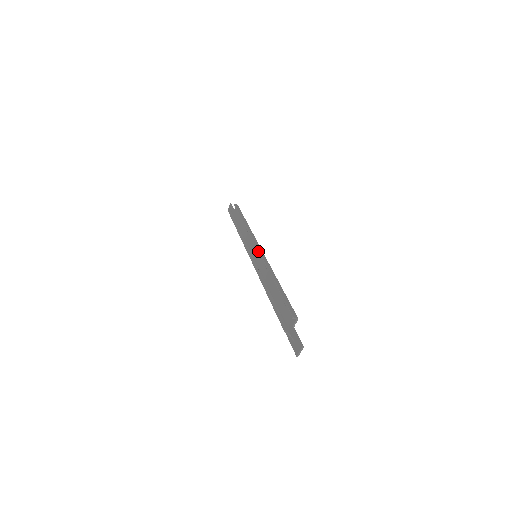
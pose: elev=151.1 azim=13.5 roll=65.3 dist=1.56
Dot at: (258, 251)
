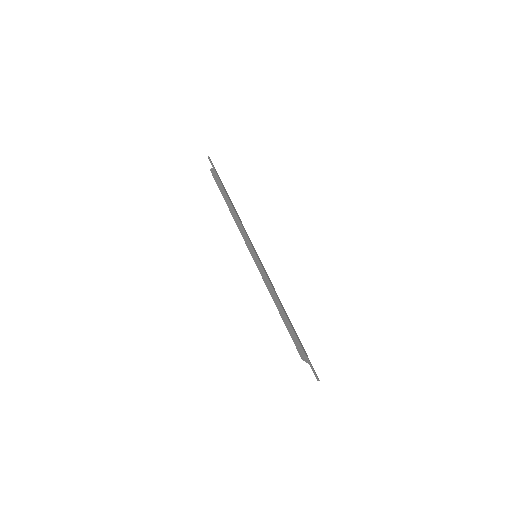
Dot at: occluded
